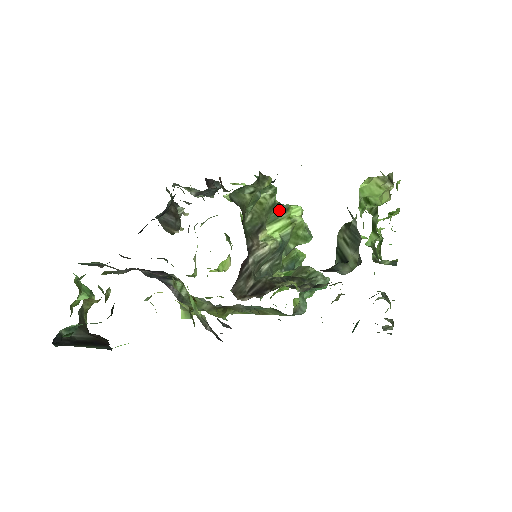
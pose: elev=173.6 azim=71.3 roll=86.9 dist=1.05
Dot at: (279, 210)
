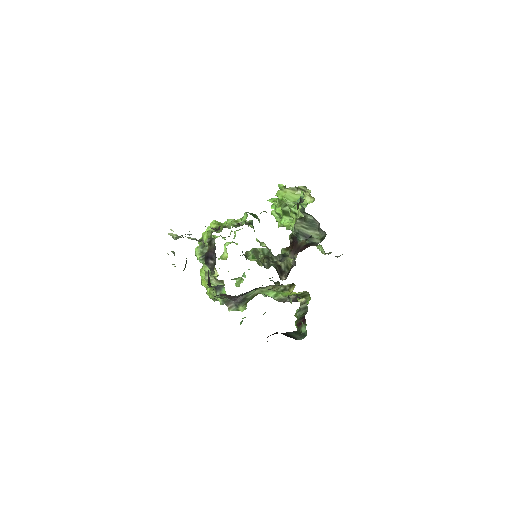
Dot at: (252, 225)
